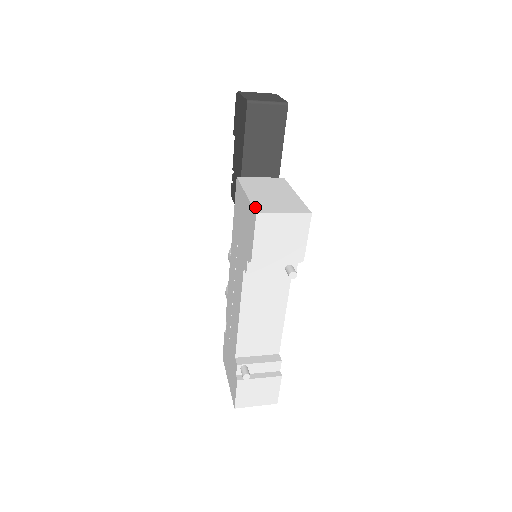
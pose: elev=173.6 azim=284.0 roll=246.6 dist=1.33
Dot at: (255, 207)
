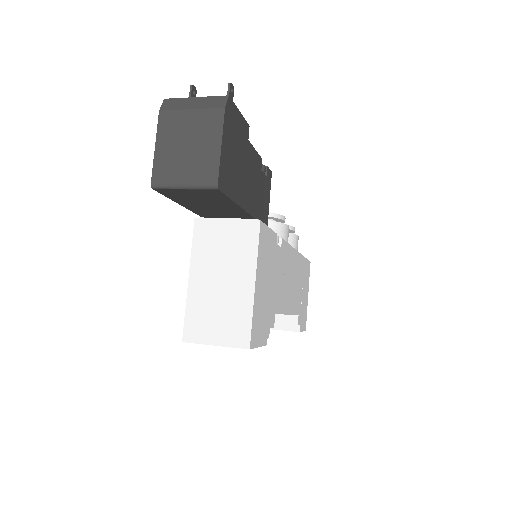
Dot at: (186, 324)
